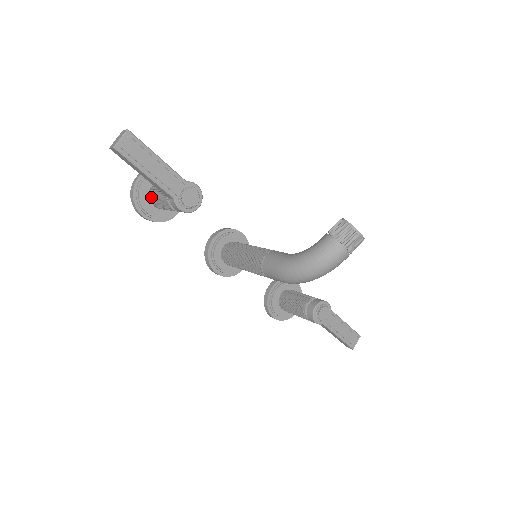
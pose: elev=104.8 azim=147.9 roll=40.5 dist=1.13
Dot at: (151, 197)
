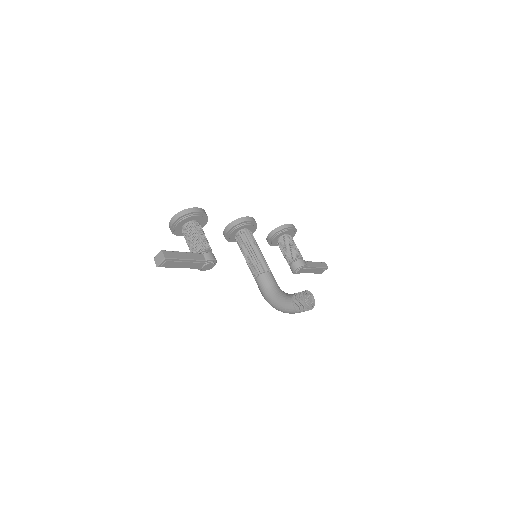
Dot at: occluded
